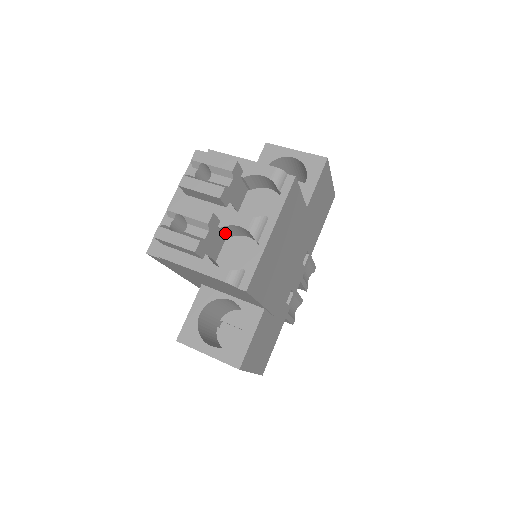
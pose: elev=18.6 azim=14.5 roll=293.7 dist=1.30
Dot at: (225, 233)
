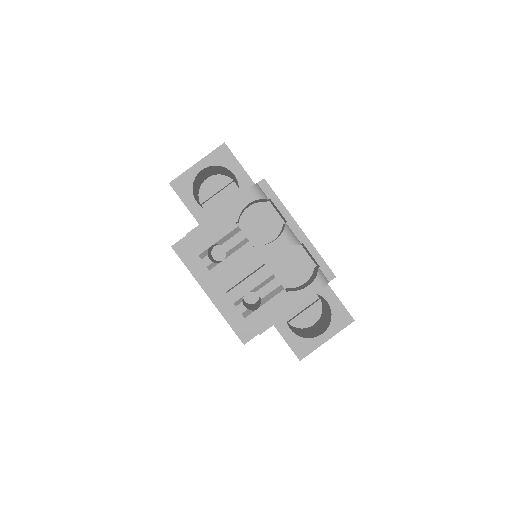
Dot at: occluded
